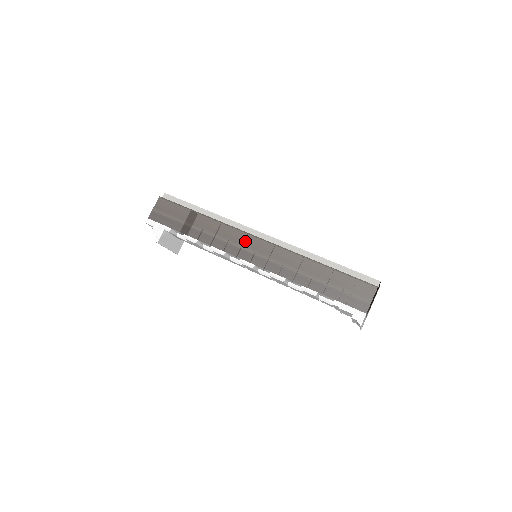
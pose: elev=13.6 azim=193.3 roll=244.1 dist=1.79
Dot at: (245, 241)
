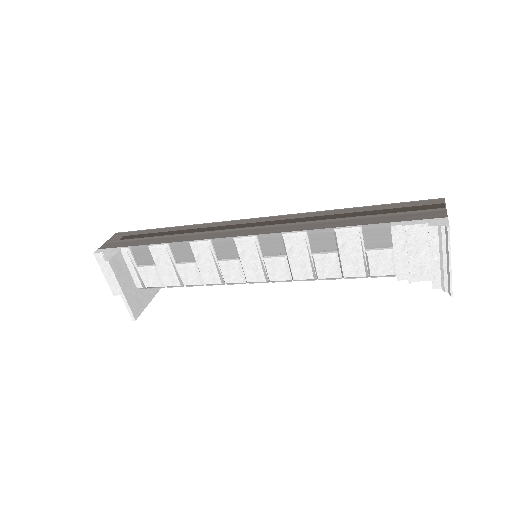
Dot at: (238, 225)
